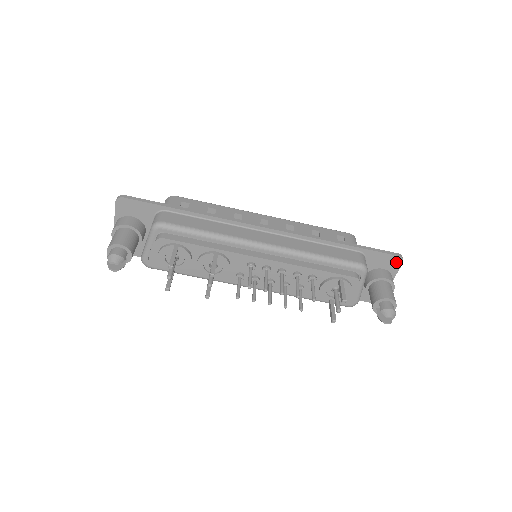
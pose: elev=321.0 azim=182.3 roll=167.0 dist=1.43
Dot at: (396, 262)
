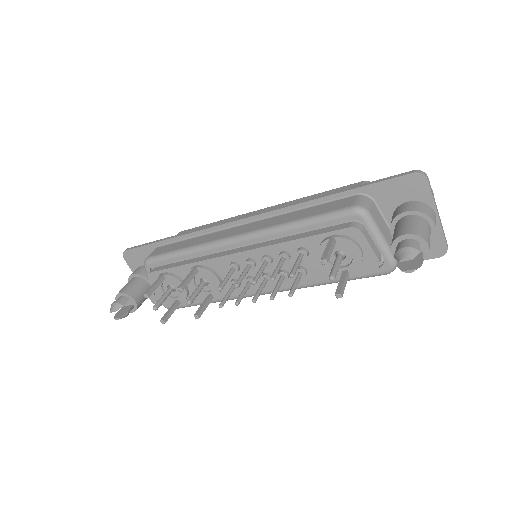
Dot at: (417, 183)
